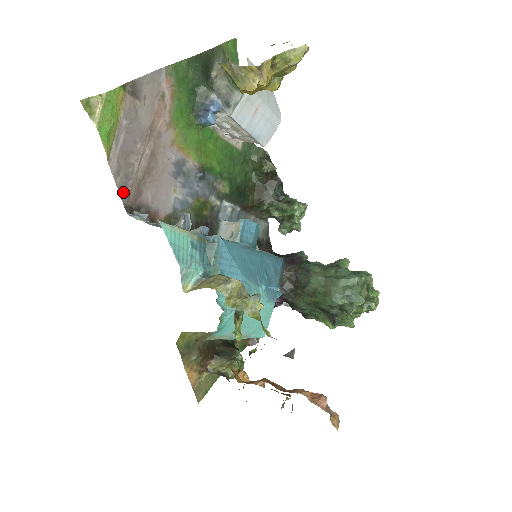
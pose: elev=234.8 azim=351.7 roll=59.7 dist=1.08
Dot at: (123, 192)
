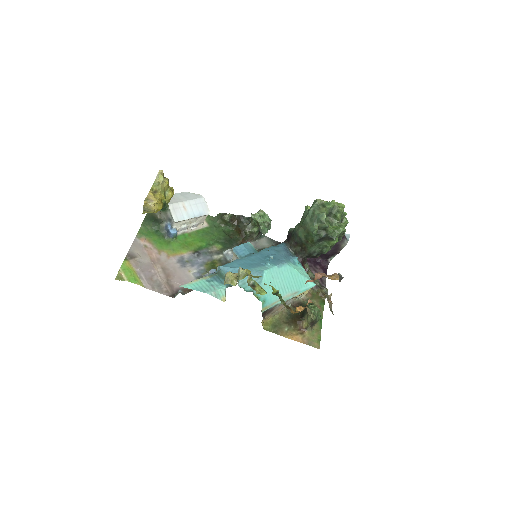
Dot at: (163, 292)
